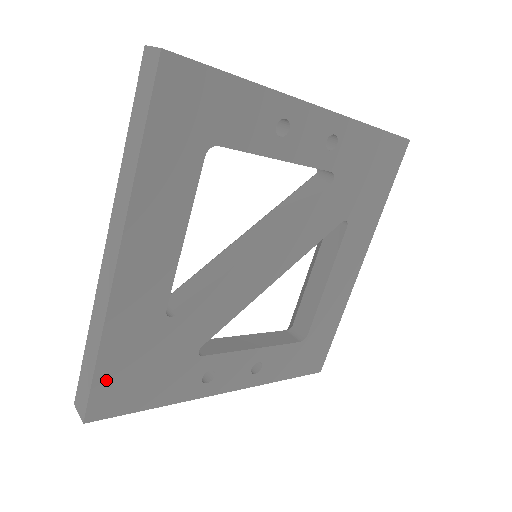
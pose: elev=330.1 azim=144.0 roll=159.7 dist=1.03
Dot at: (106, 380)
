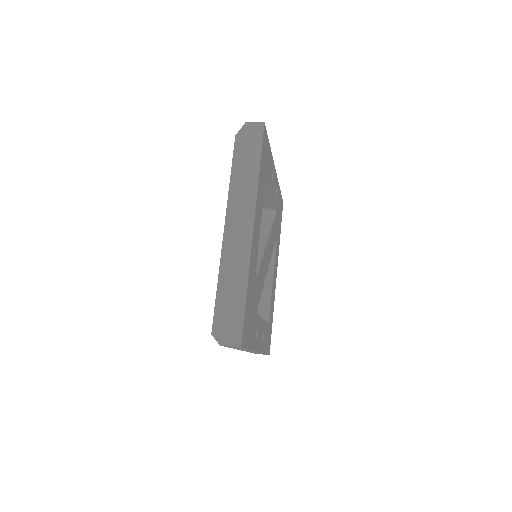
Dot at: (246, 314)
